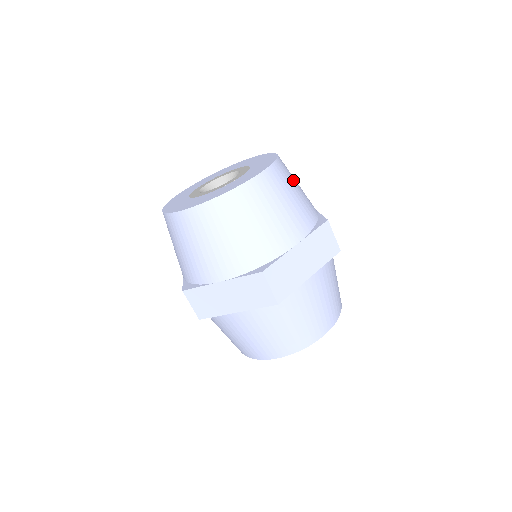
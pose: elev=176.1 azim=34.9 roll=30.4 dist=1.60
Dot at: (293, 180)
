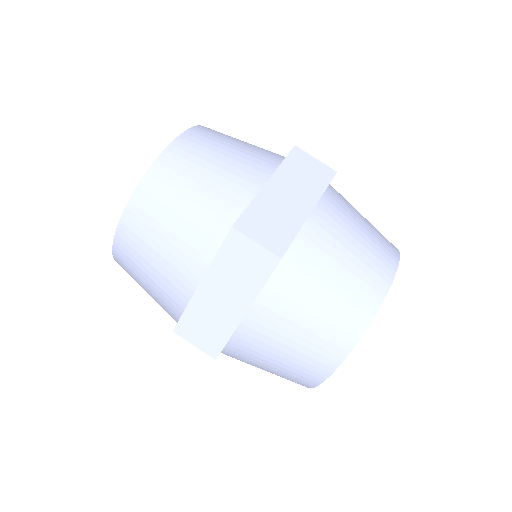
Dot at: (188, 177)
